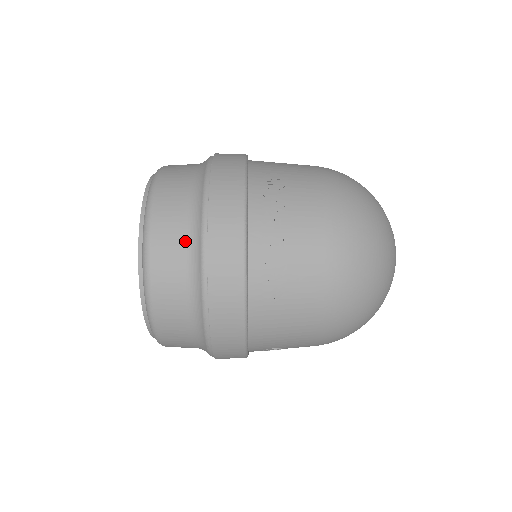
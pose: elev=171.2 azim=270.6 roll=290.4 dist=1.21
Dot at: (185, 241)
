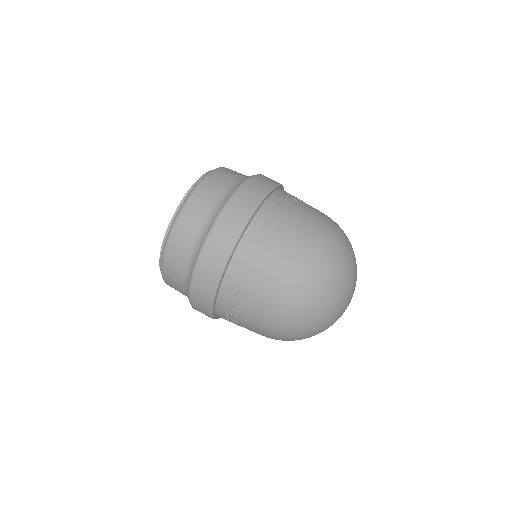
Dot at: (183, 293)
